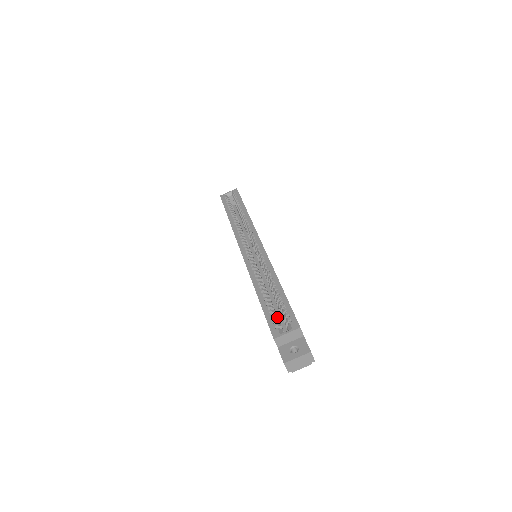
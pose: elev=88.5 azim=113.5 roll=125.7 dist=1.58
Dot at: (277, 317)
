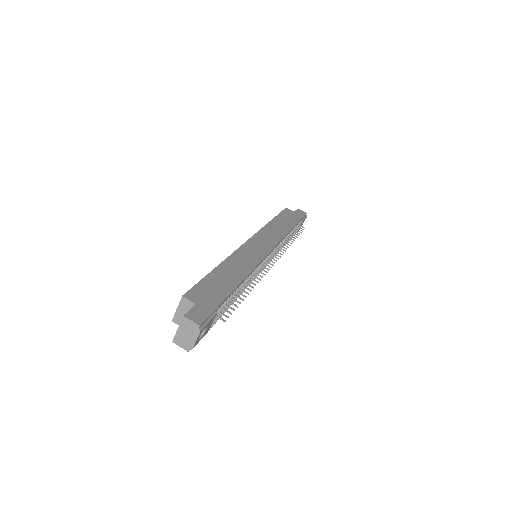
Dot at: occluded
